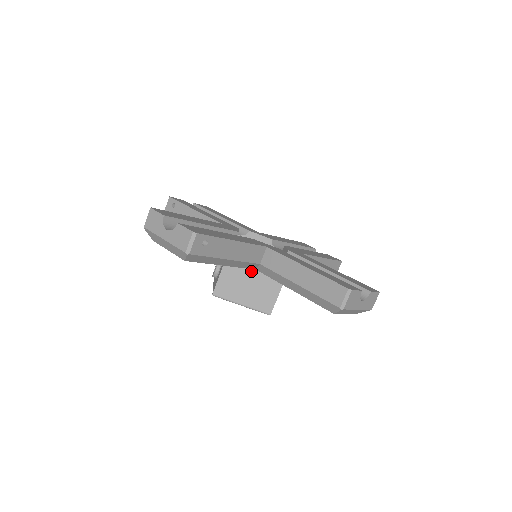
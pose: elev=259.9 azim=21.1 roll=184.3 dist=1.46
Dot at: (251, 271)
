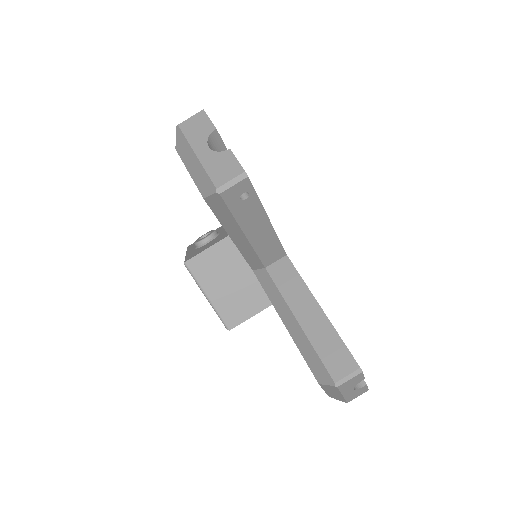
Dot at: (246, 268)
